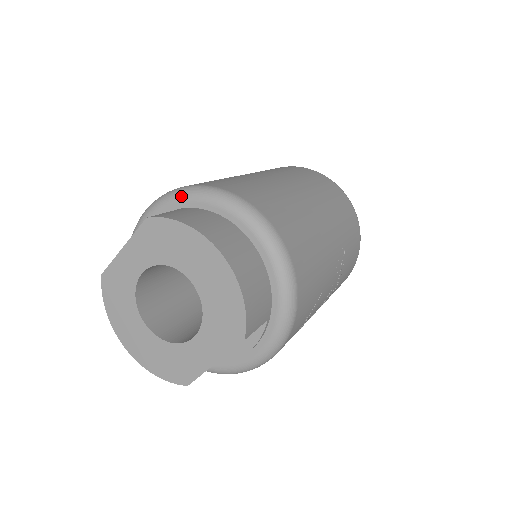
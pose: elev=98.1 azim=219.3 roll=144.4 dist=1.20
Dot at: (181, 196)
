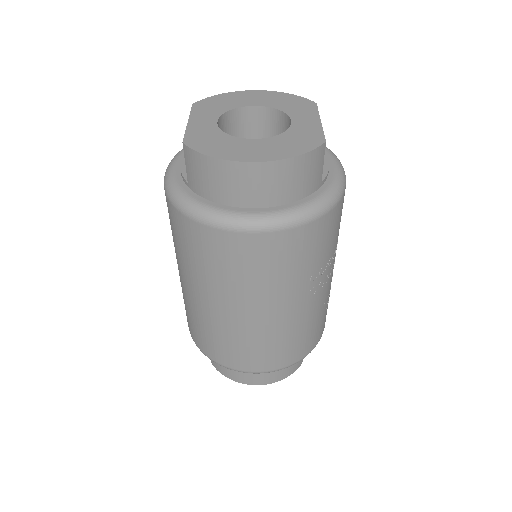
Dot at: occluded
